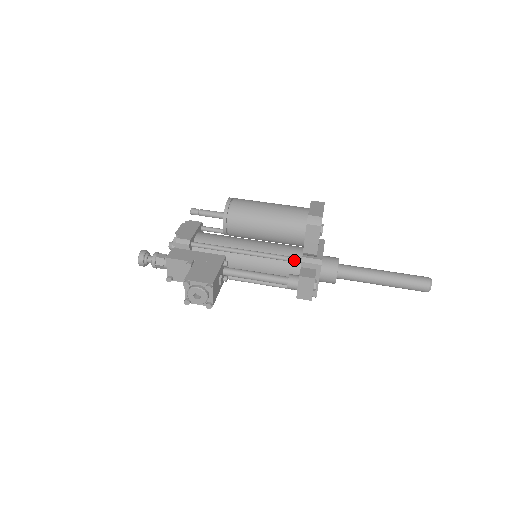
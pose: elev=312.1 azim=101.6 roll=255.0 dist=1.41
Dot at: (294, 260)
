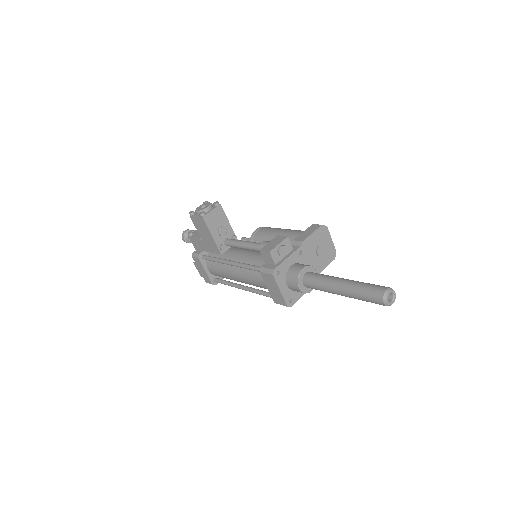
Dot at: occluded
